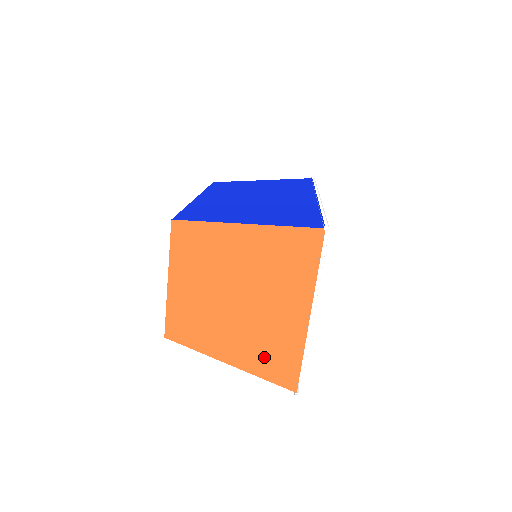
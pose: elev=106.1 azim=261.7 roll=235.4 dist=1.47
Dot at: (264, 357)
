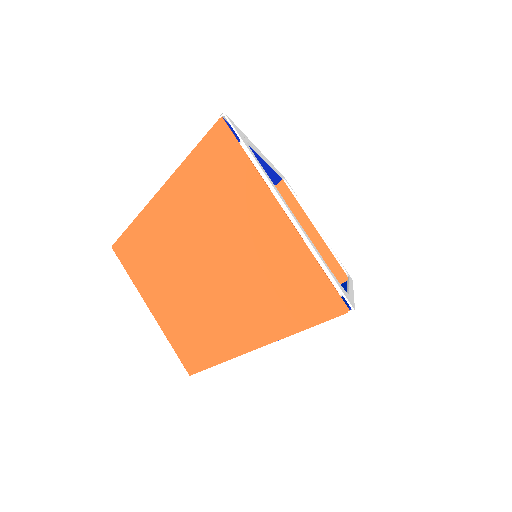
Dot at: (285, 302)
